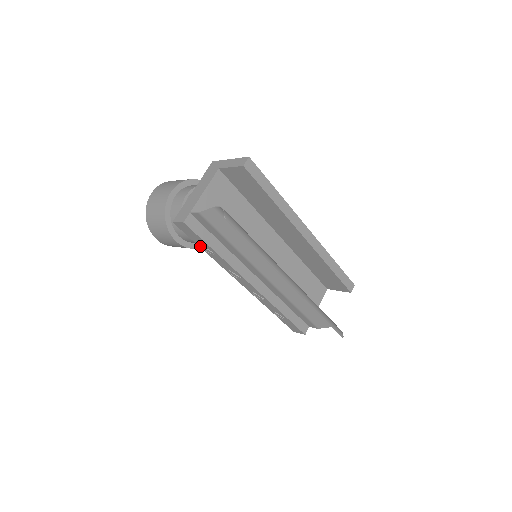
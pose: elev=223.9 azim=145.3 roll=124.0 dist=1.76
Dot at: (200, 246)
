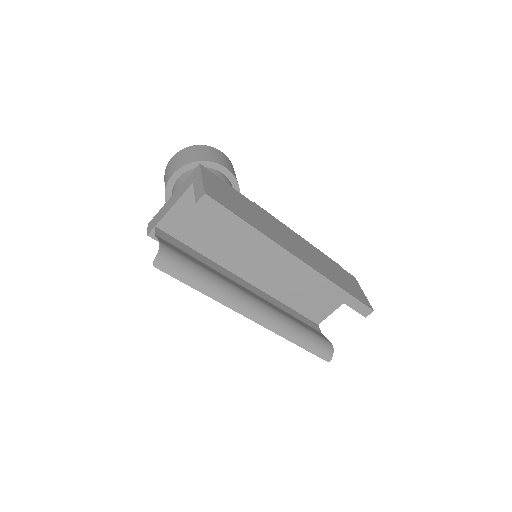
Dot at: occluded
